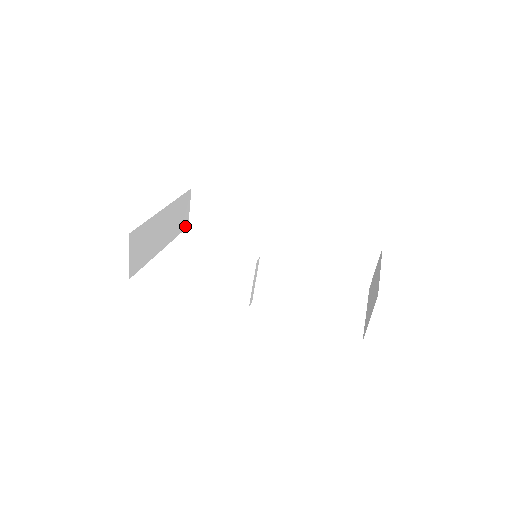
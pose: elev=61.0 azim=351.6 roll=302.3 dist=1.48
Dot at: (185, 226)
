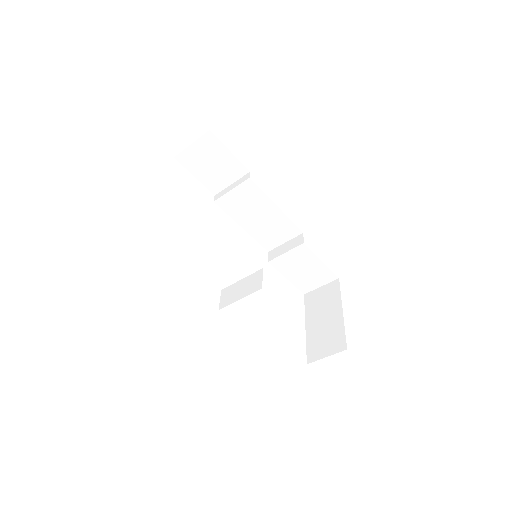
Dot at: occluded
